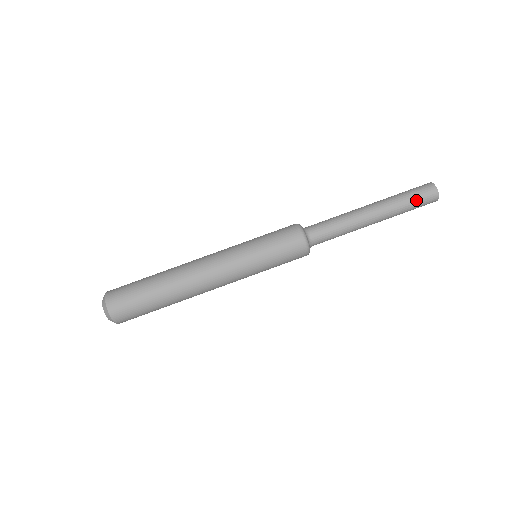
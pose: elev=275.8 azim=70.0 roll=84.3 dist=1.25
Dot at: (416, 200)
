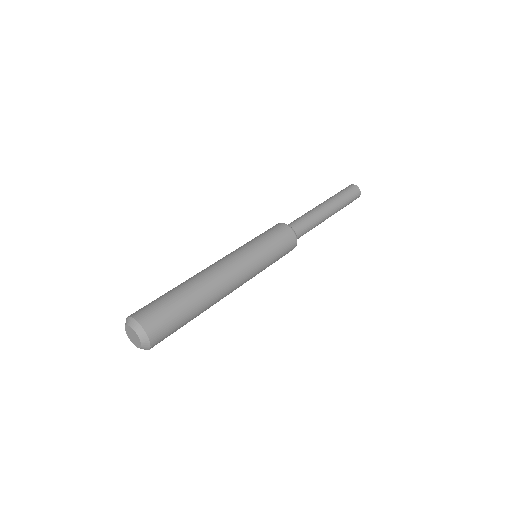
Dot at: (349, 195)
